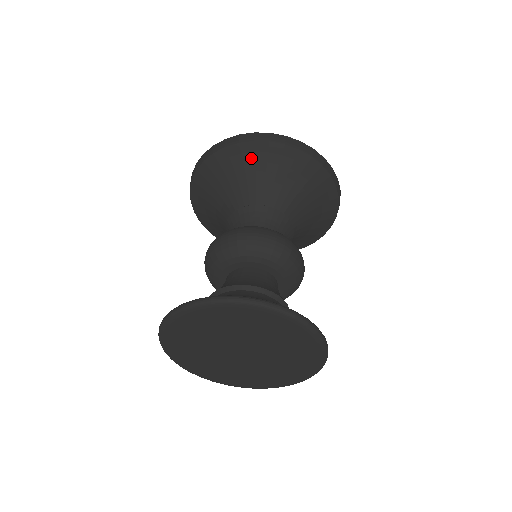
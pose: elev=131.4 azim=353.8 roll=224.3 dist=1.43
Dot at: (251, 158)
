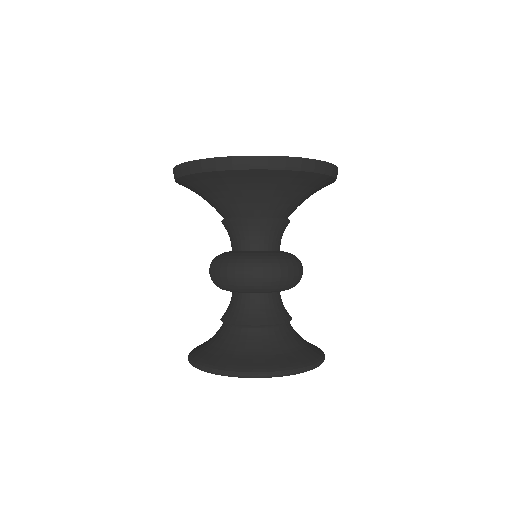
Dot at: (275, 181)
